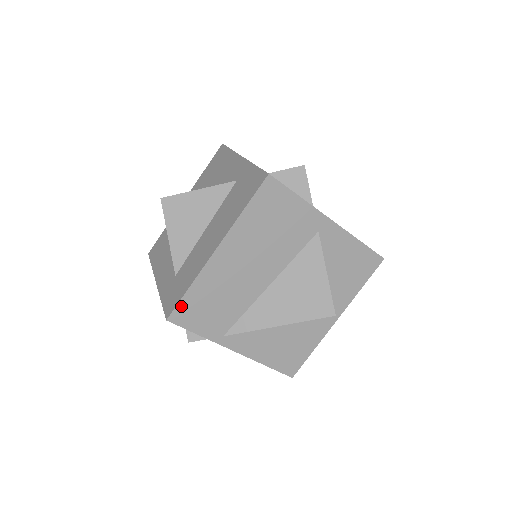
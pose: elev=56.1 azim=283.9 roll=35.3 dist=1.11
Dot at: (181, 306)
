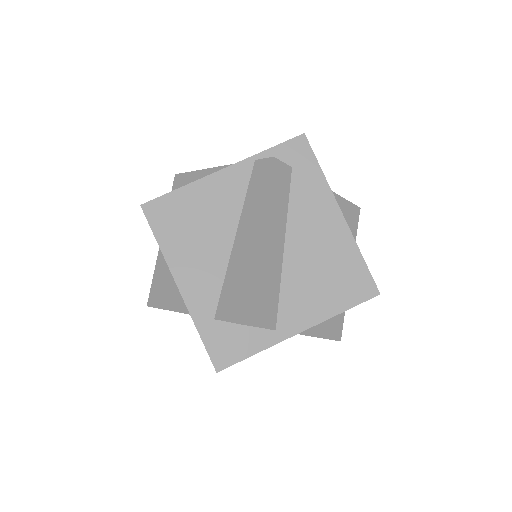
Dot at: occluded
